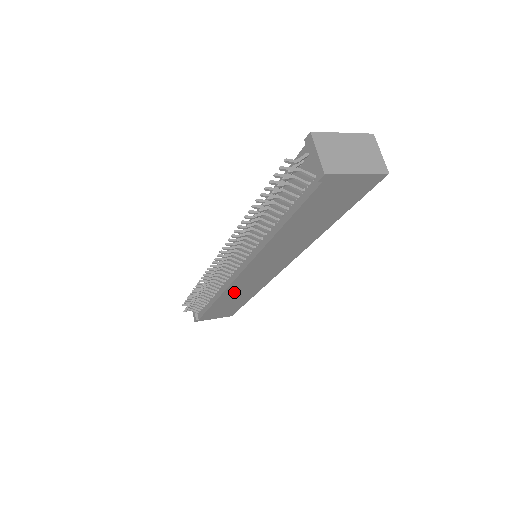
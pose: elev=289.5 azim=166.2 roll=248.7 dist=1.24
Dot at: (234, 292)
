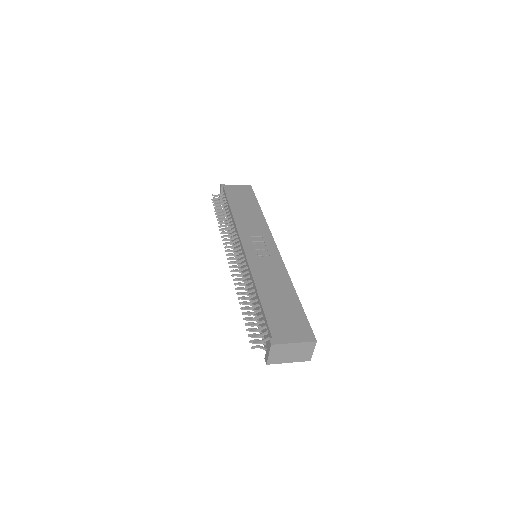
Dot at: occluded
